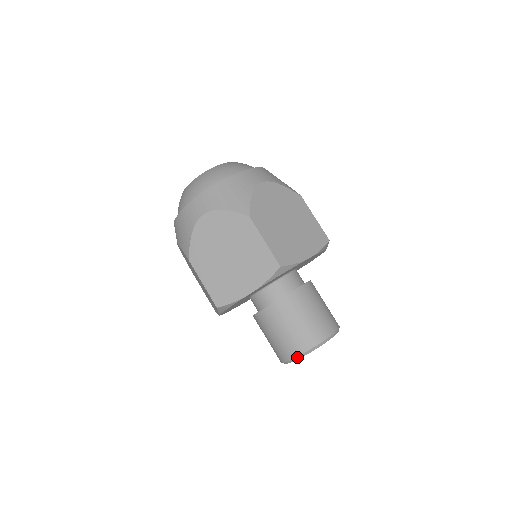
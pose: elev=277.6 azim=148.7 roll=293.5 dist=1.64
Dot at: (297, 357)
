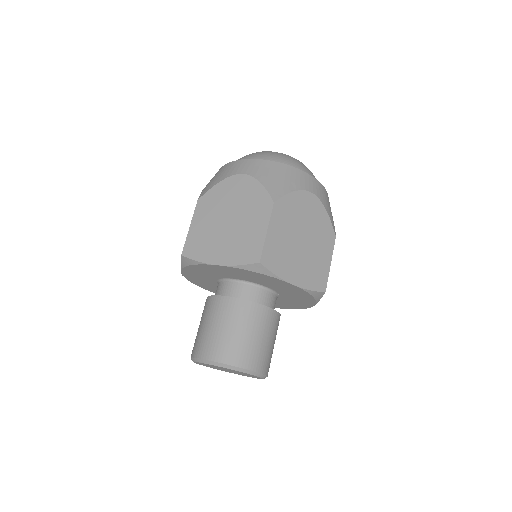
Dot at: occluded
